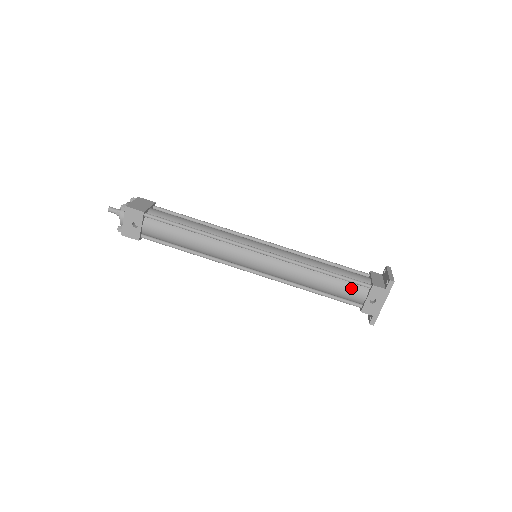
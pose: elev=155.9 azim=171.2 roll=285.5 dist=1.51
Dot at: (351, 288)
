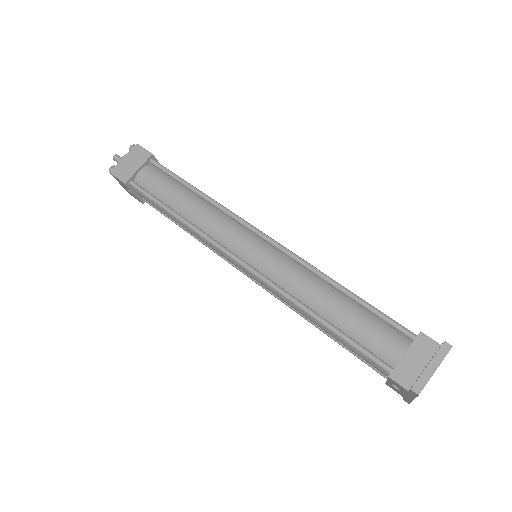
Dot at: (364, 357)
